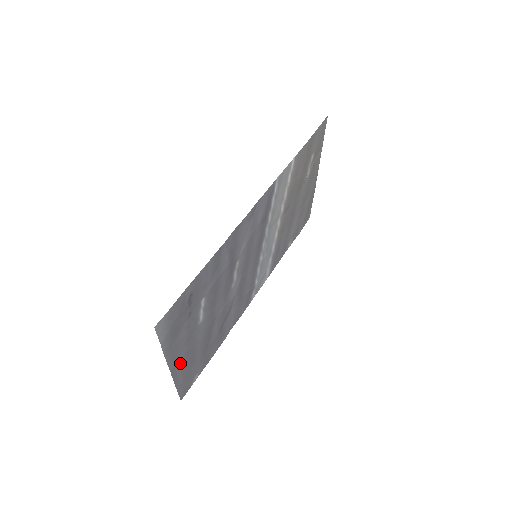
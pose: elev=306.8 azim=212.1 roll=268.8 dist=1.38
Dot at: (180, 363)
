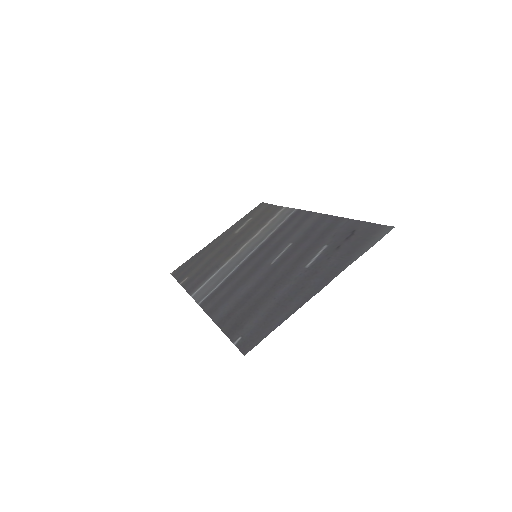
Dot at: (305, 293)
